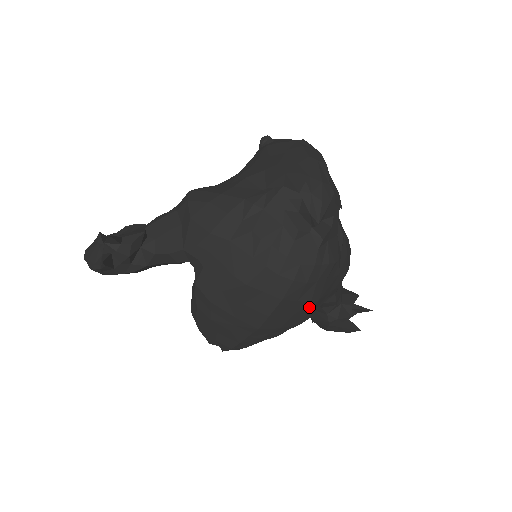
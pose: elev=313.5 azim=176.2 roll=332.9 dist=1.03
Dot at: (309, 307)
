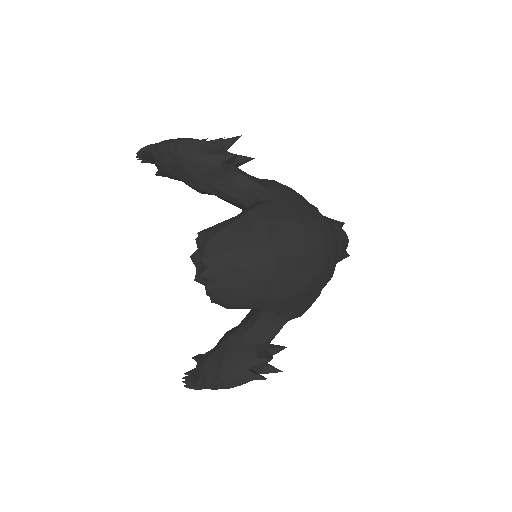
Dot at: (303, 286)
